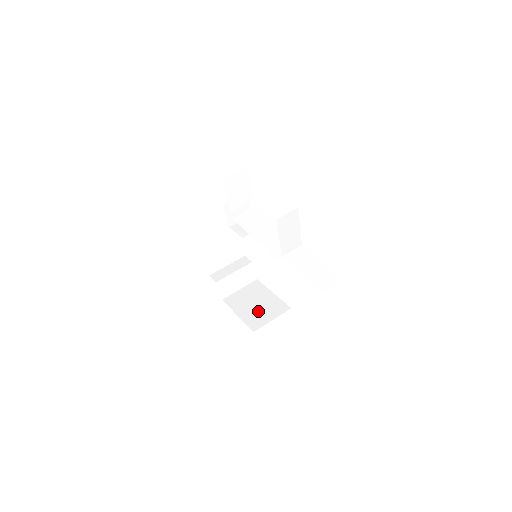
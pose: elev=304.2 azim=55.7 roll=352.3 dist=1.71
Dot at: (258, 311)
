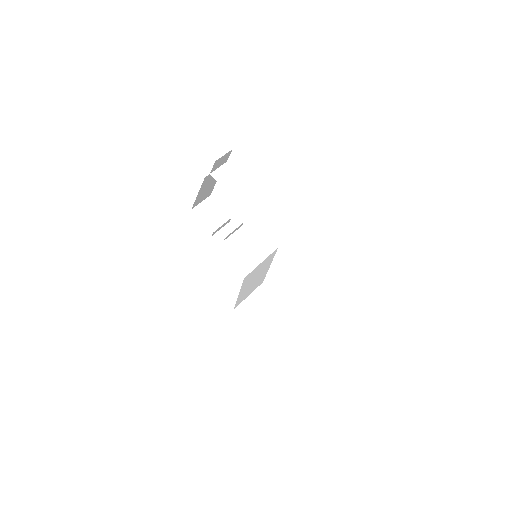
Dot at: occluded
